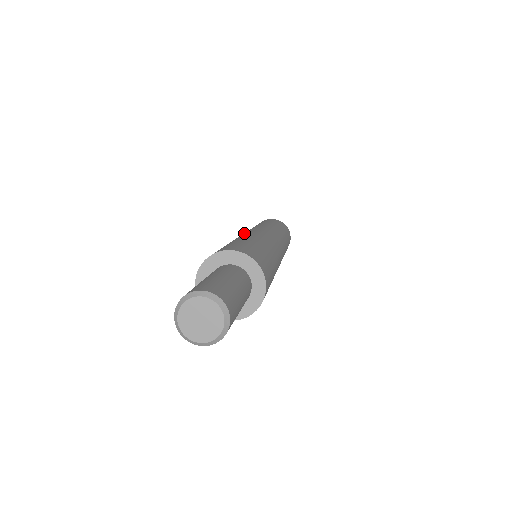
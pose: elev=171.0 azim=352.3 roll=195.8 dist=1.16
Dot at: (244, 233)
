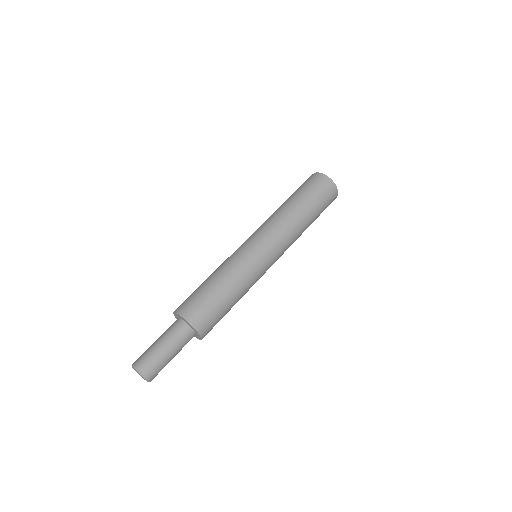
Dot at: occluded
